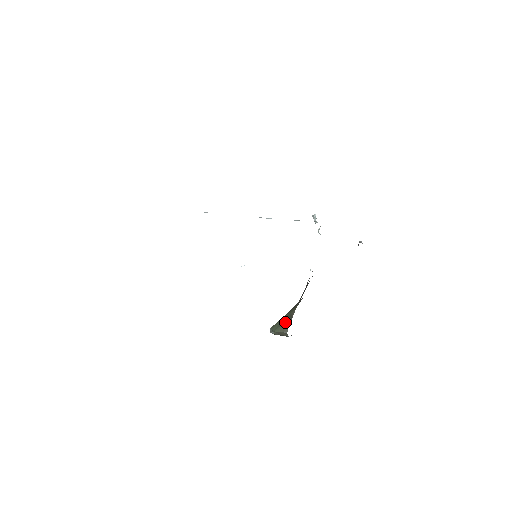
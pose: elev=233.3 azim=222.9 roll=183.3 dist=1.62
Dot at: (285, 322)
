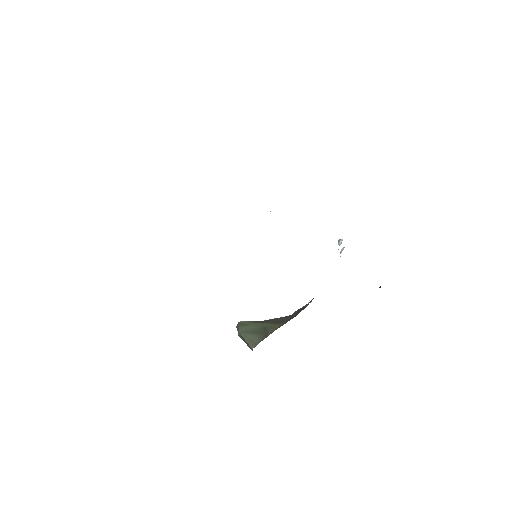
Dot at: (257, 334)
